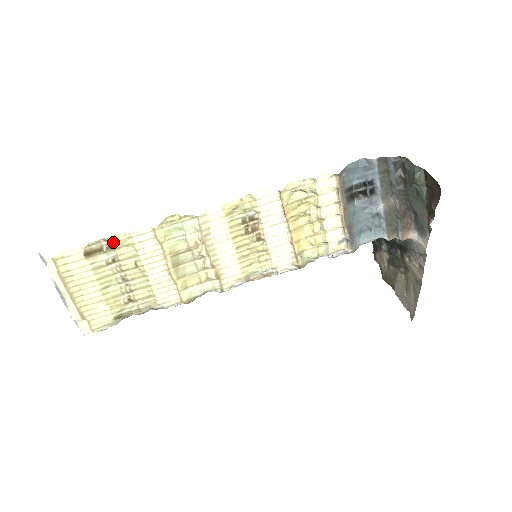
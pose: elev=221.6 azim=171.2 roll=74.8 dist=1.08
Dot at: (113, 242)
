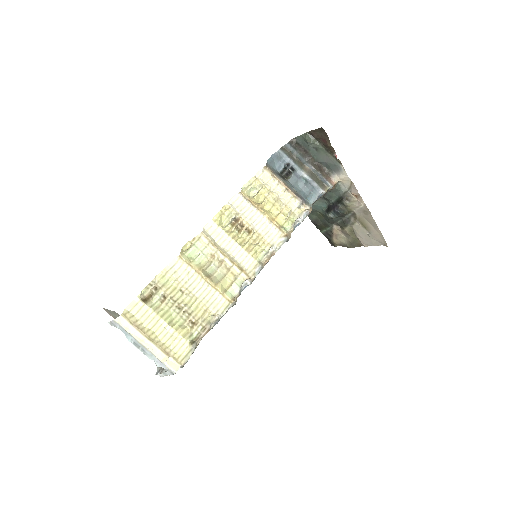
Dot at: (157, 283)
